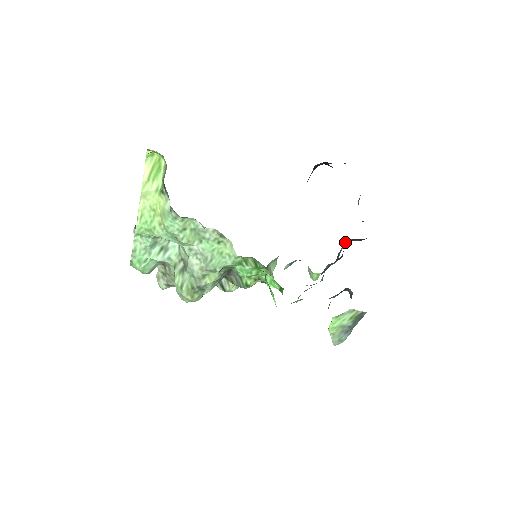
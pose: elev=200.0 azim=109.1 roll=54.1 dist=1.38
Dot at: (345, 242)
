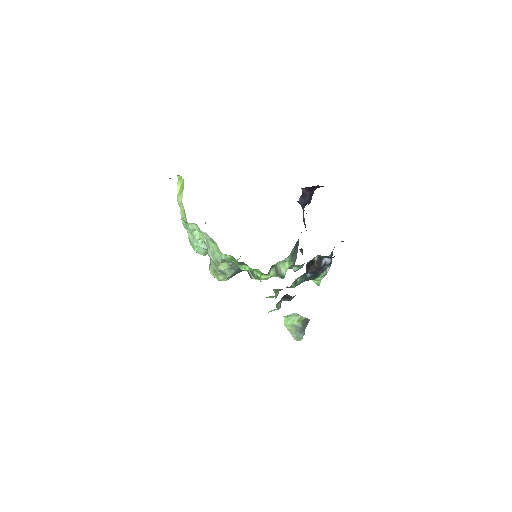
Dot at: (324, 257)
